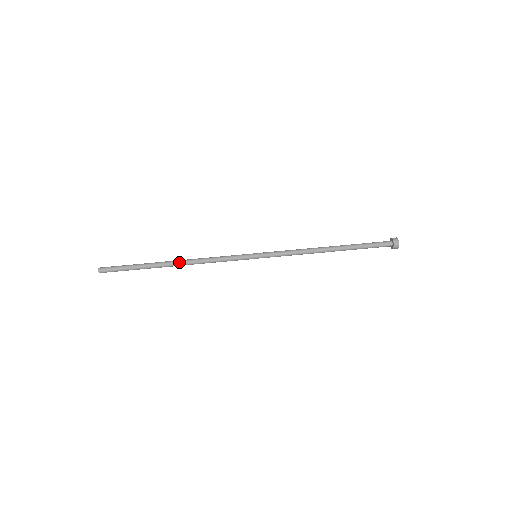
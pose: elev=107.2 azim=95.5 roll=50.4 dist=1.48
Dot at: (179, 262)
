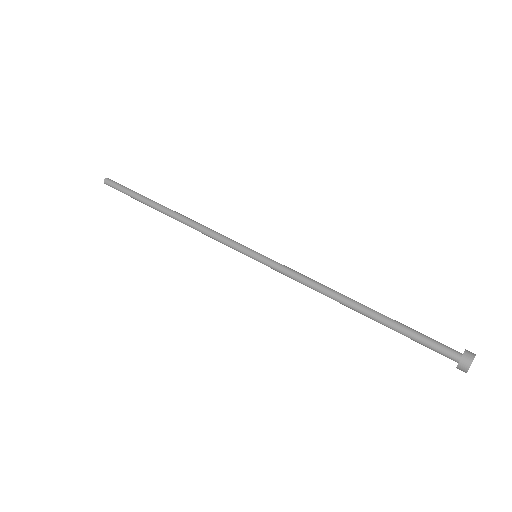
Dot at: (175, 212)
